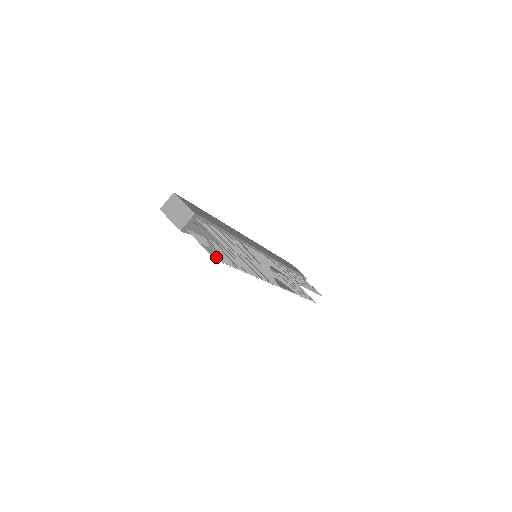
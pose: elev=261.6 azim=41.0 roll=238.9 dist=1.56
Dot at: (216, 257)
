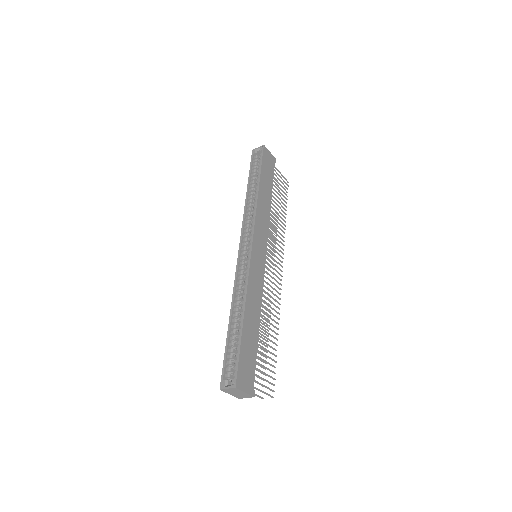
Dot at: occluded
